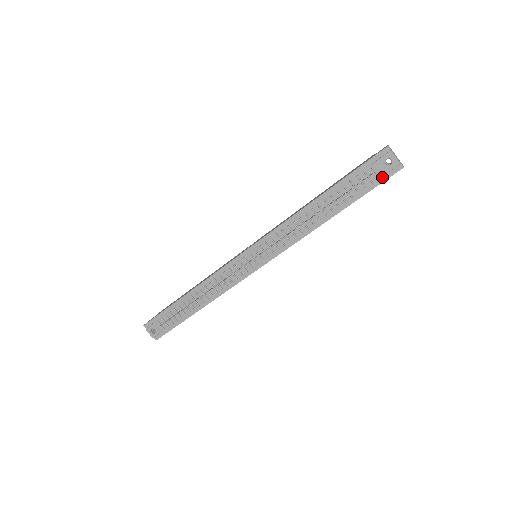
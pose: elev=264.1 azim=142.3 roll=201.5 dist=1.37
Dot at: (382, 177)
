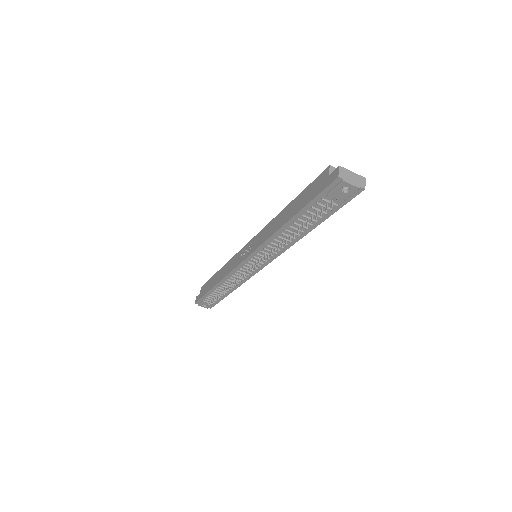
Dot at: (345, 199)
